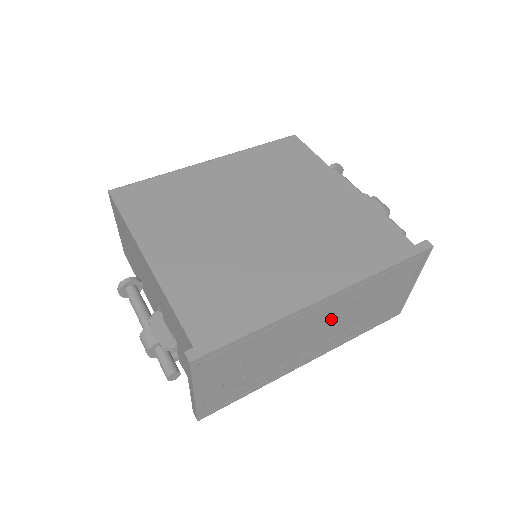
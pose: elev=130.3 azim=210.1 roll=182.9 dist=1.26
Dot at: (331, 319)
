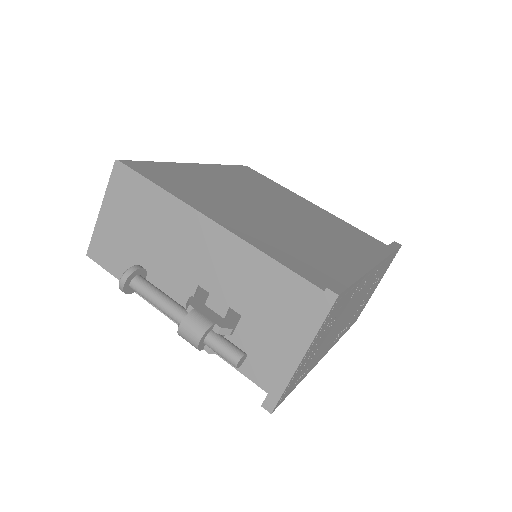
Dot at: (359, 298)
